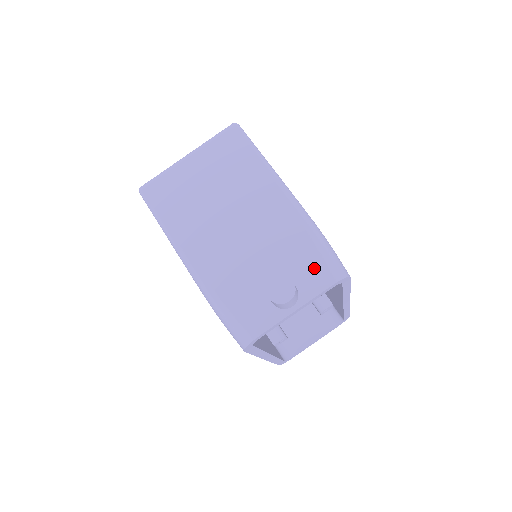
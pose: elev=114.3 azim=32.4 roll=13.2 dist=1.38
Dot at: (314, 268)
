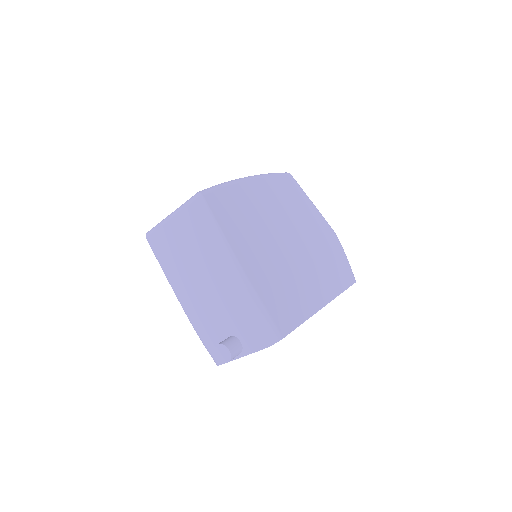
Dot at: (252, 334)
